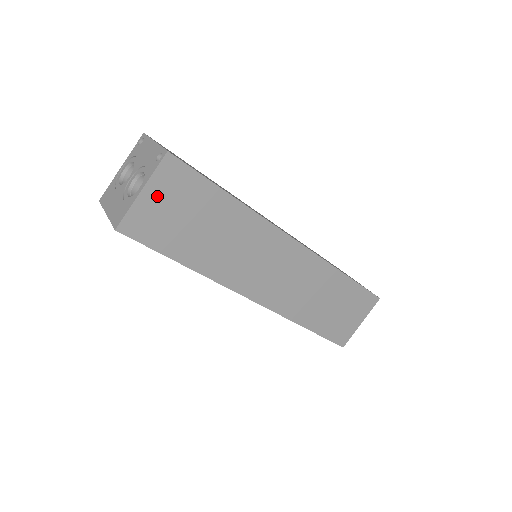
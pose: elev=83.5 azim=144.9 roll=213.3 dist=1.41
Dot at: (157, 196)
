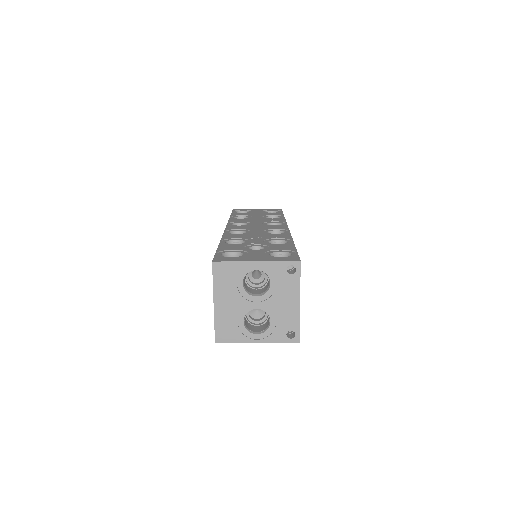
Dot at: occluded
